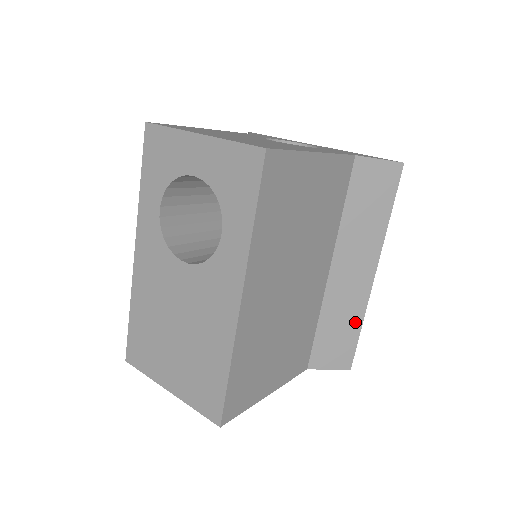
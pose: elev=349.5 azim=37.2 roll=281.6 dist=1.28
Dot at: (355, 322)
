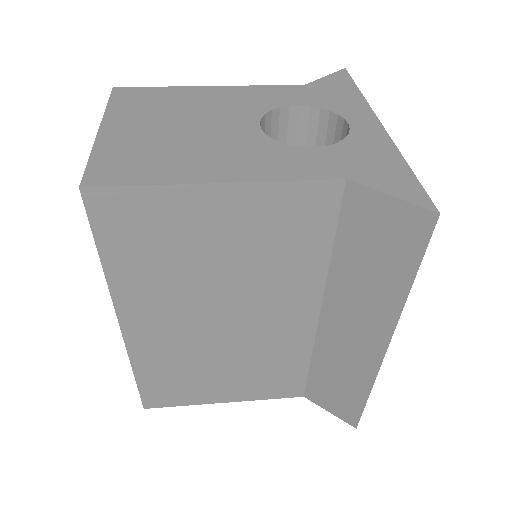
Dot at: (359, 386)
